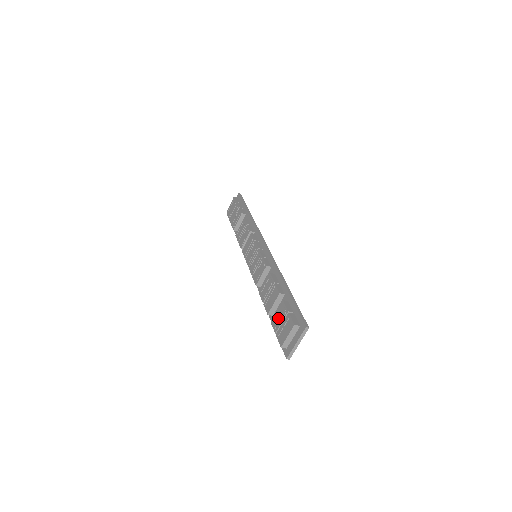
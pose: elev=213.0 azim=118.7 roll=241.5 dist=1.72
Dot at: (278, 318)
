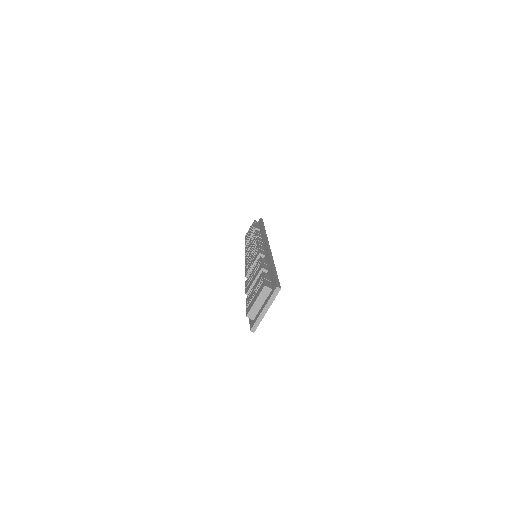
Dot at: (253, 289)
